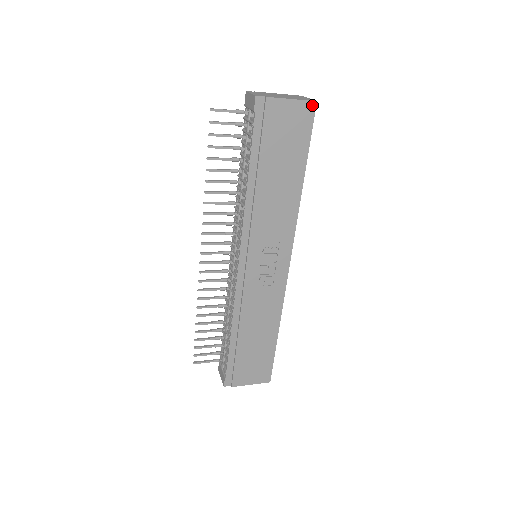
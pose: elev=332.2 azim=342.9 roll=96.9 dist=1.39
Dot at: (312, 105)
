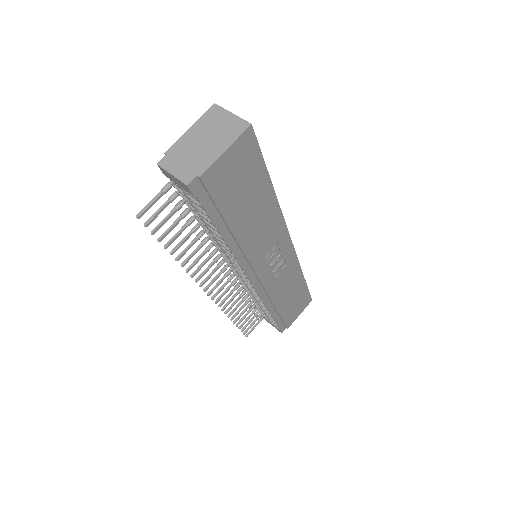
Dot at: (248, 132)
